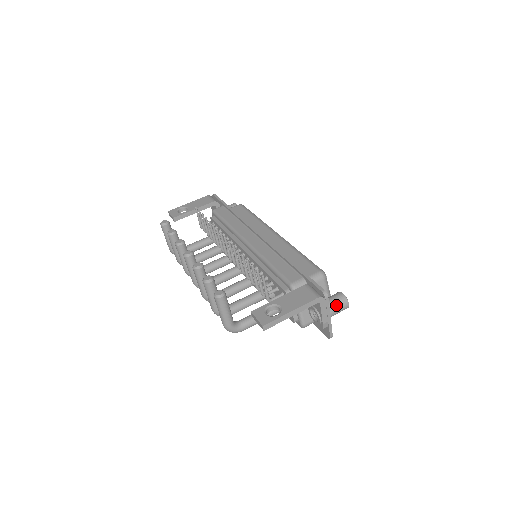
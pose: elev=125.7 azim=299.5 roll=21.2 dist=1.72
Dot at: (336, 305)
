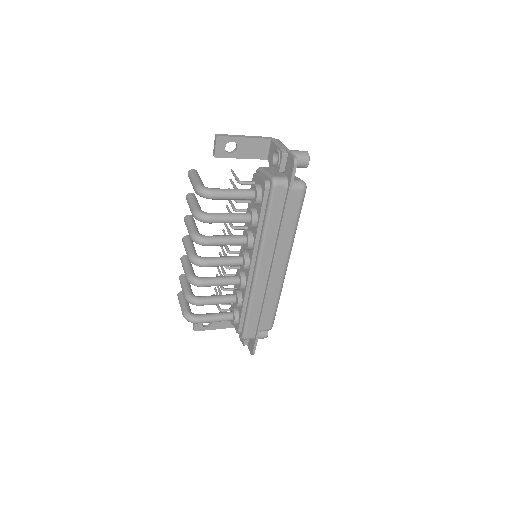
Dot at: occluded
